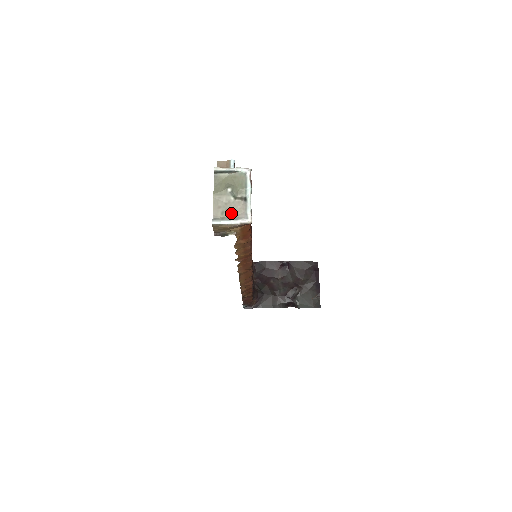
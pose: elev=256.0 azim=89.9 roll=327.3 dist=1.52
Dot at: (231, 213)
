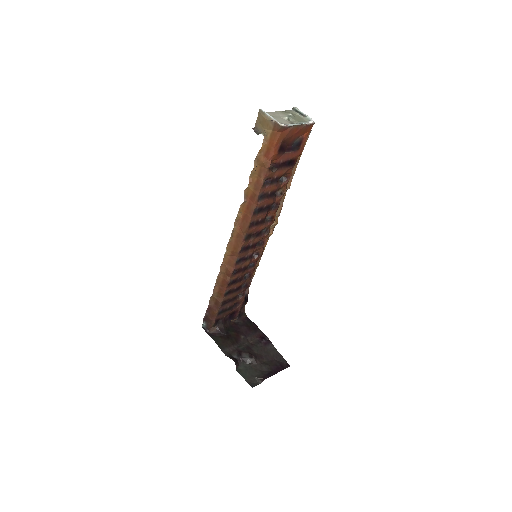
Dot at: (277, 119)
